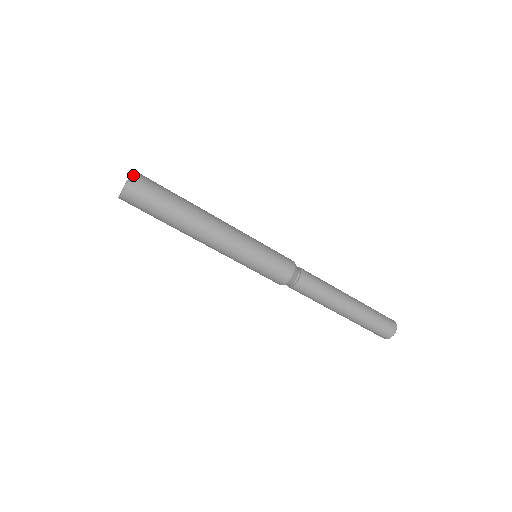
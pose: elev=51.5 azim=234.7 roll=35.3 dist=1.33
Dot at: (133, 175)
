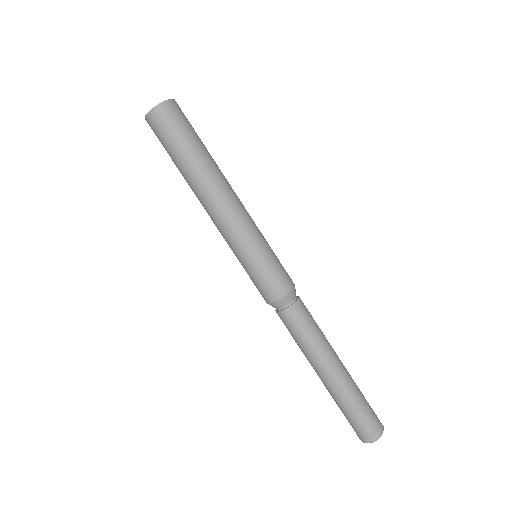
Dot at: occluded
